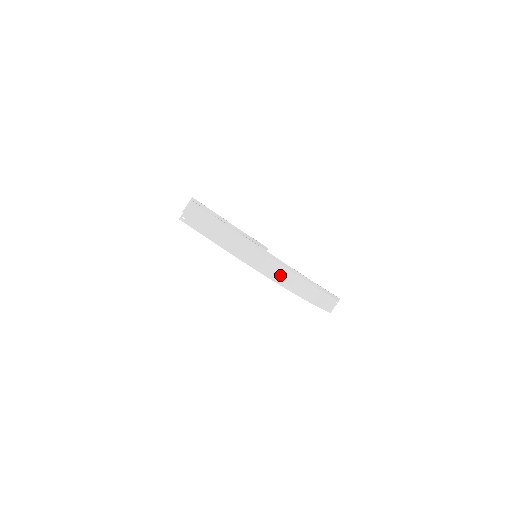
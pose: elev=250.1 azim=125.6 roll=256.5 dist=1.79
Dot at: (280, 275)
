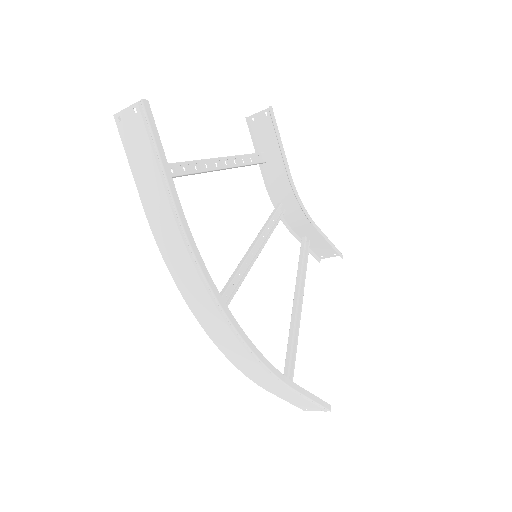
Dot at: (209, 317)
